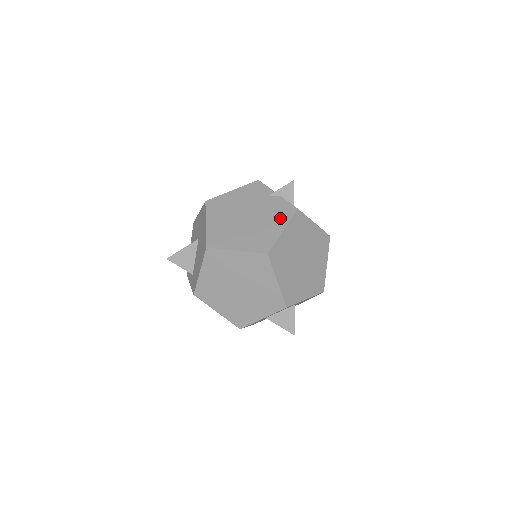
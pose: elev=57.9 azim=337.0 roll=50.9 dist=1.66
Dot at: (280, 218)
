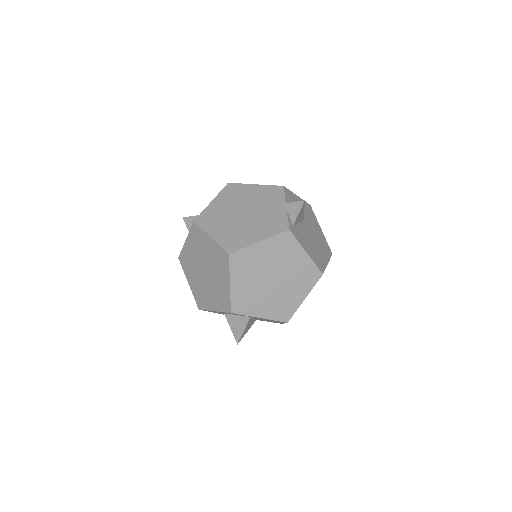
Dot at: (267, 229)
